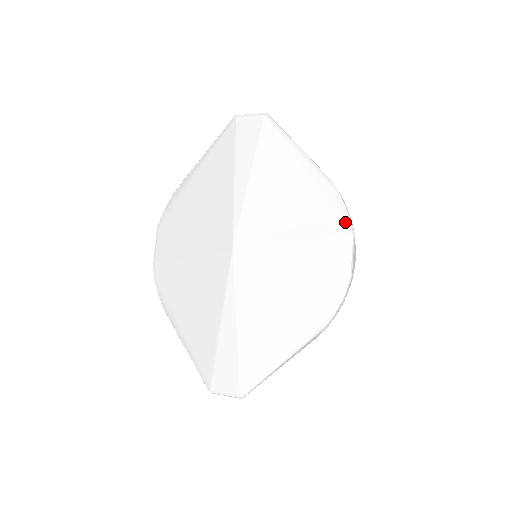
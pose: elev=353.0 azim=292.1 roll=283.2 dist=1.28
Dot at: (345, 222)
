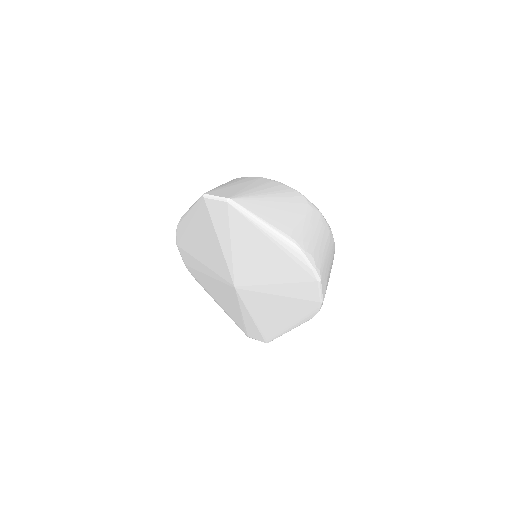
Dot at: (312, 274)
